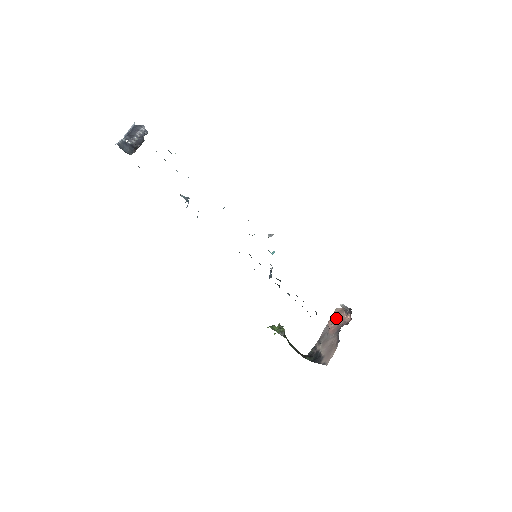
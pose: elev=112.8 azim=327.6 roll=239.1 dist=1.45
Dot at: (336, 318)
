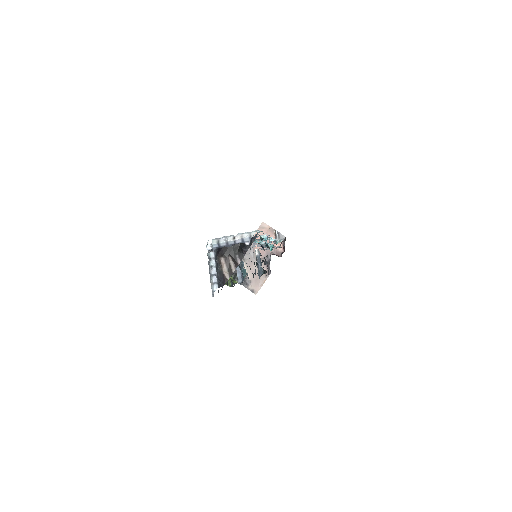
Dot at: occluded
